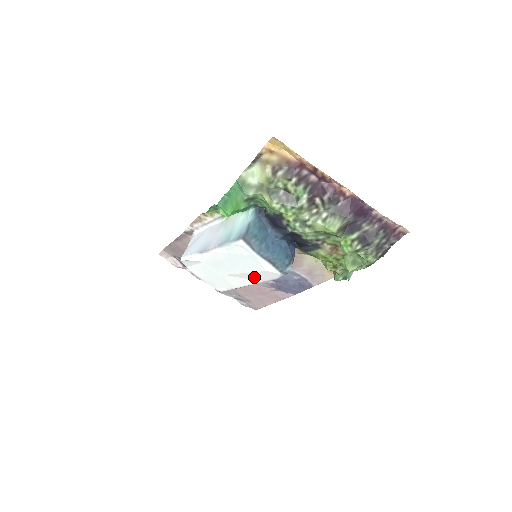
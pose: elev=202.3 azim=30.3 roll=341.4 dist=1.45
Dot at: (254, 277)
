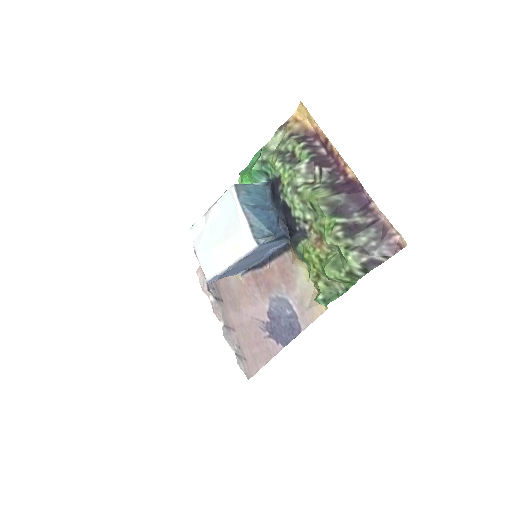
Dot at: (234, 248)
